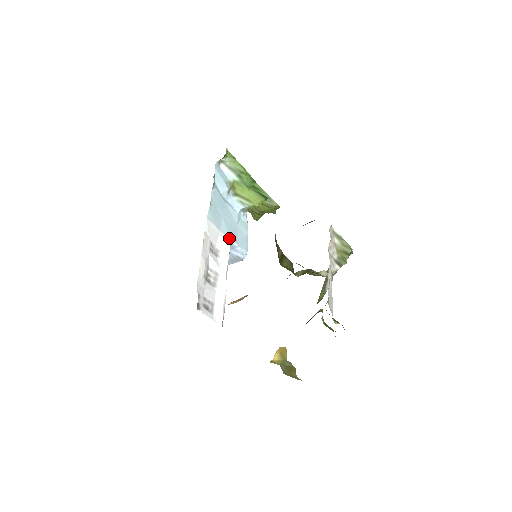
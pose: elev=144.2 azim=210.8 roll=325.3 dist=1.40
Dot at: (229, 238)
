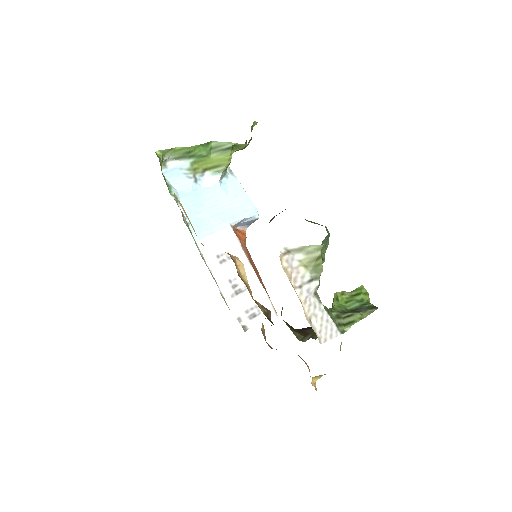
Dot at: (229, 227)
